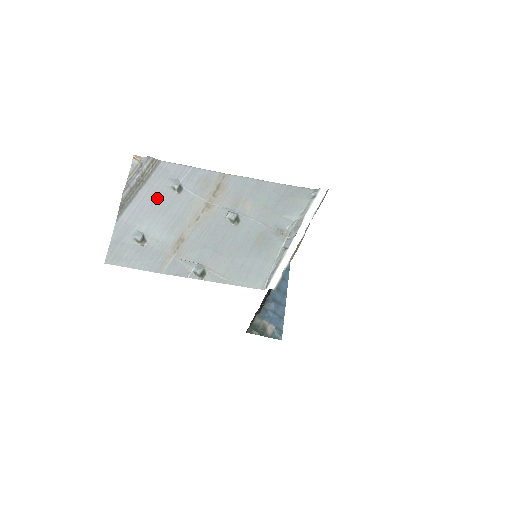
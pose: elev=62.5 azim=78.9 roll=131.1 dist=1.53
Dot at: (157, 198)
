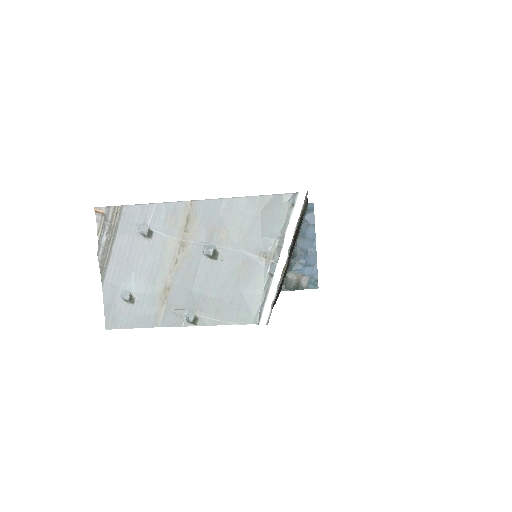
Dot at: (131, 250)
